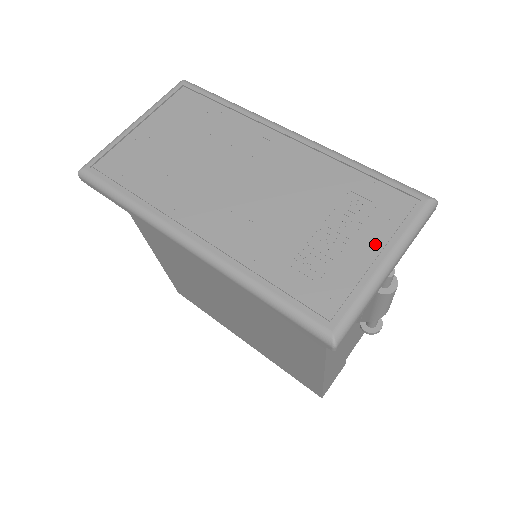
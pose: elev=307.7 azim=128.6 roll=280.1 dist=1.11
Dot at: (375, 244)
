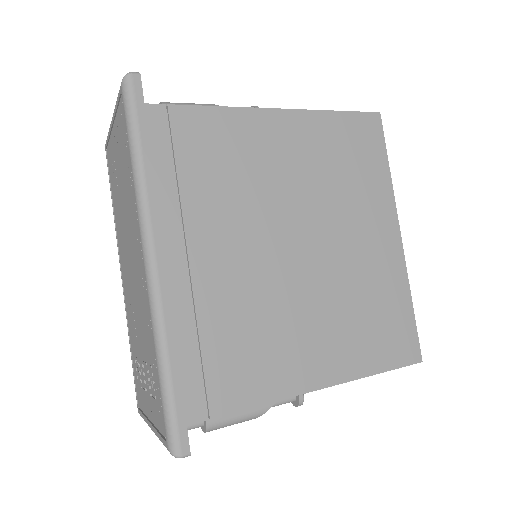
Dot at: (151, 414)
